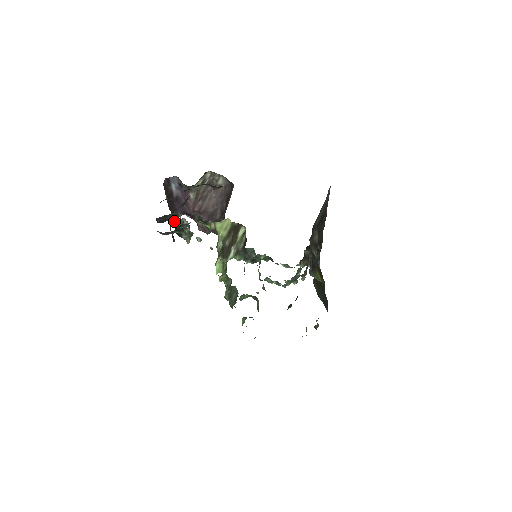
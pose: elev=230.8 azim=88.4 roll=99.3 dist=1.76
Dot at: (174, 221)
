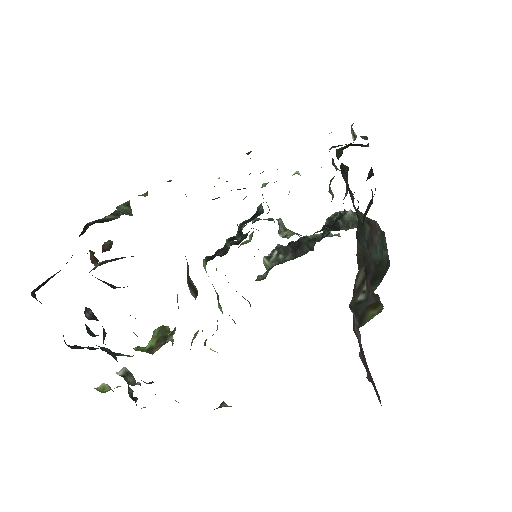
Dot at: (88, 226)
